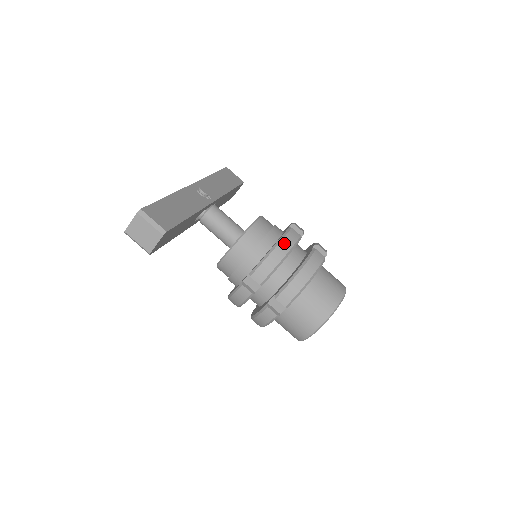
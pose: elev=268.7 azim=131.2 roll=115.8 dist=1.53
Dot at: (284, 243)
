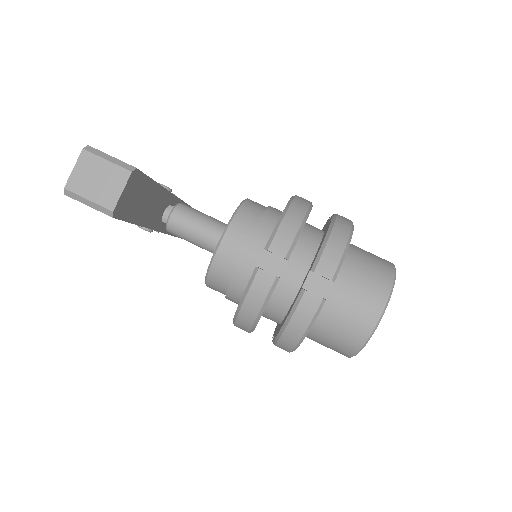
Dot at: (297, 203)
